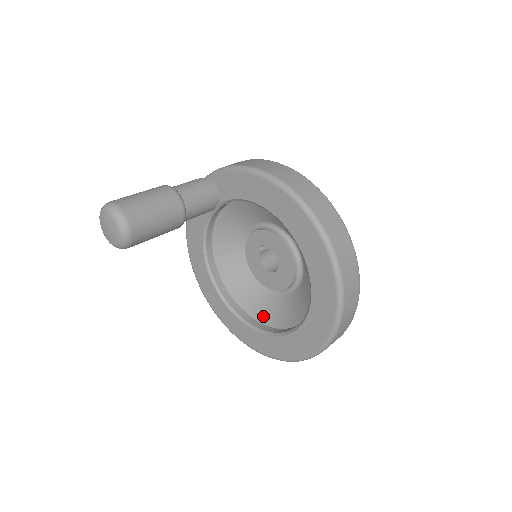
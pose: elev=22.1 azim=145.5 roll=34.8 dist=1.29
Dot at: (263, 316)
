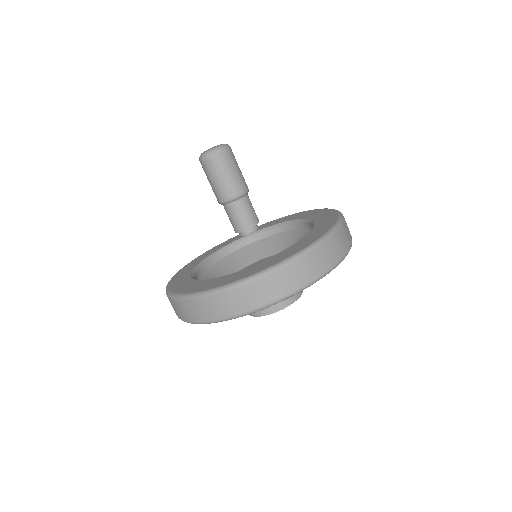
Dot at: occluded
